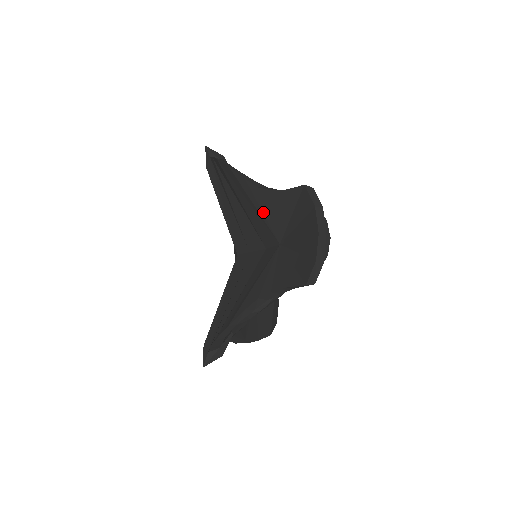
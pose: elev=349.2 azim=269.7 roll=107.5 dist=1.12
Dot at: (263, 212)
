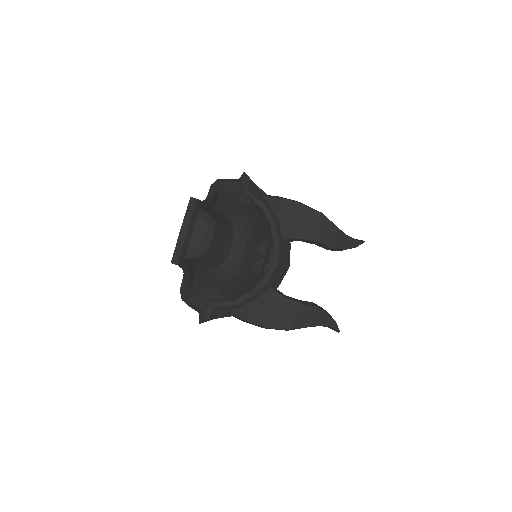
Dot at: occluded
